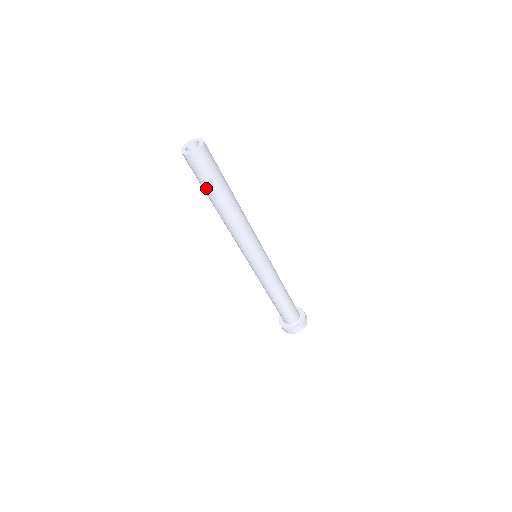
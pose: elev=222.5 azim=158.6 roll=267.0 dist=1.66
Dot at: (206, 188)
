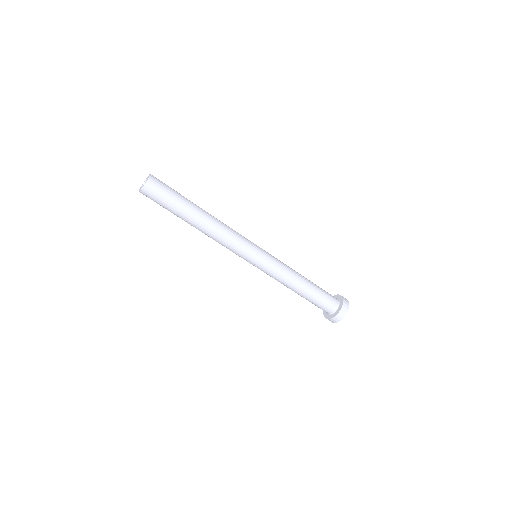
Dot at: occluded
